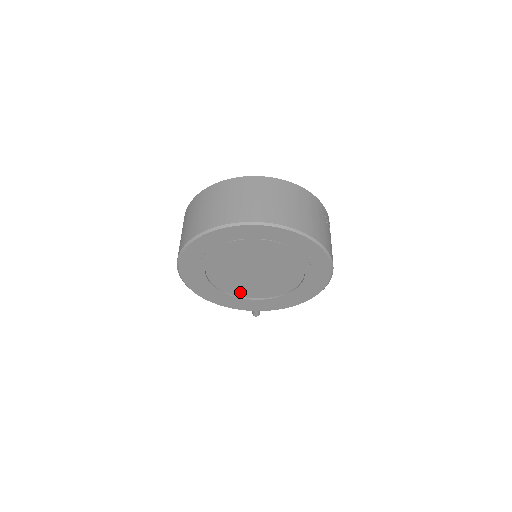
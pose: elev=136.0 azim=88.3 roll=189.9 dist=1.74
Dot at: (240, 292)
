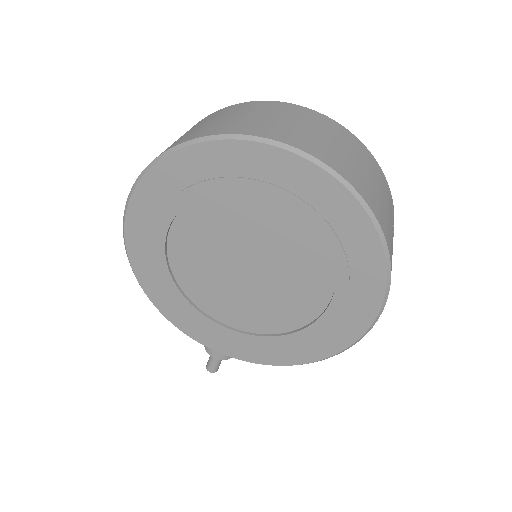
Dot at: (207, 302)
